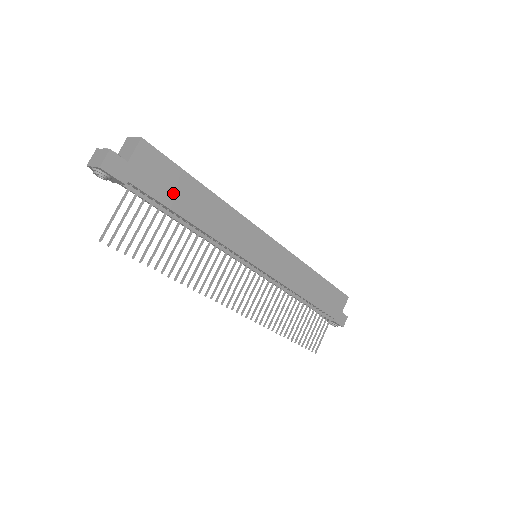
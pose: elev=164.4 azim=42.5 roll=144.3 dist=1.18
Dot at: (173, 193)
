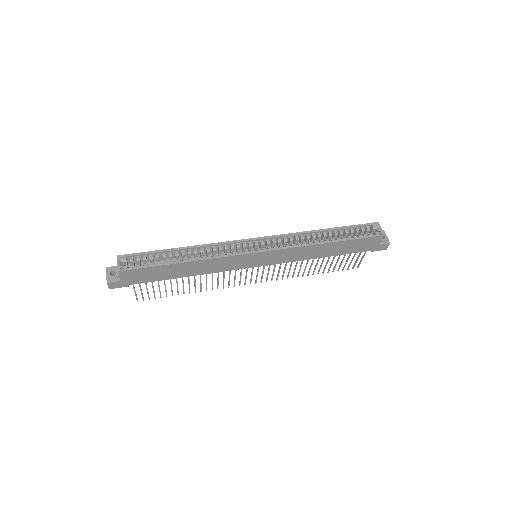
Dot at: (159, 275)
